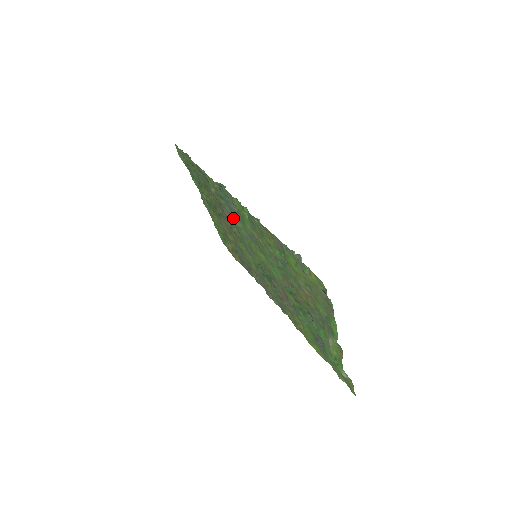
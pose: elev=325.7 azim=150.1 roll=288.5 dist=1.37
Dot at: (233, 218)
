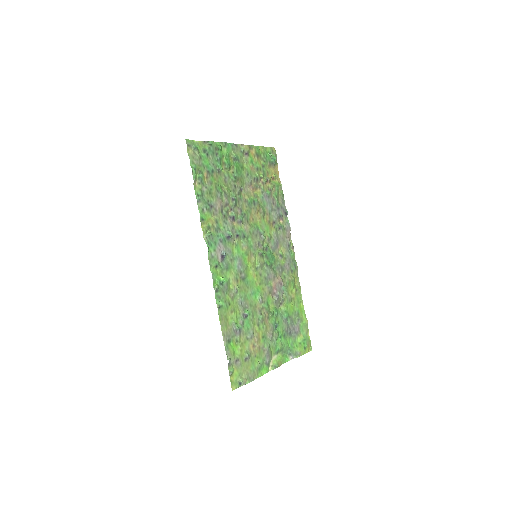
Dot at: (233, 237)
